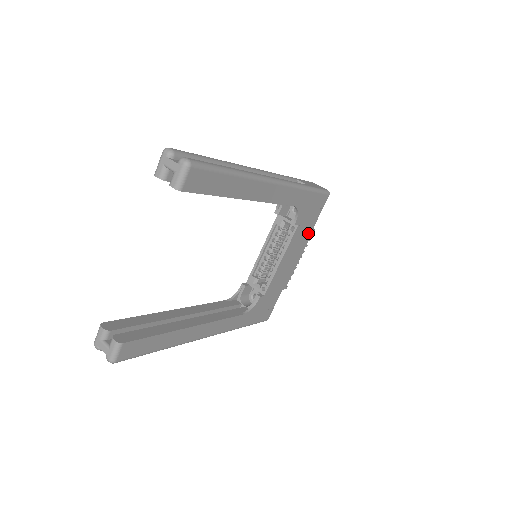
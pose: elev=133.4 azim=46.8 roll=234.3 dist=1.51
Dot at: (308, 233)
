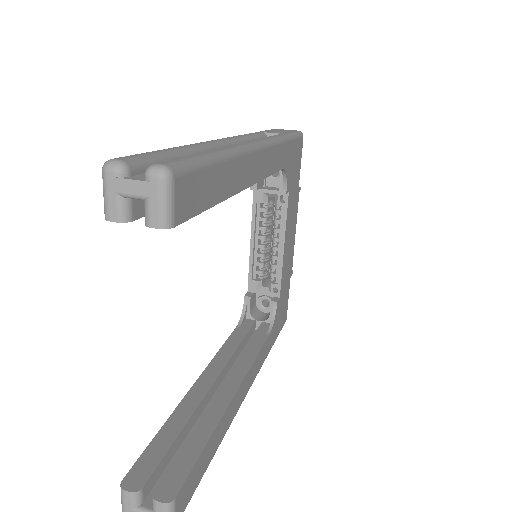
Dot at: (296, 196)
